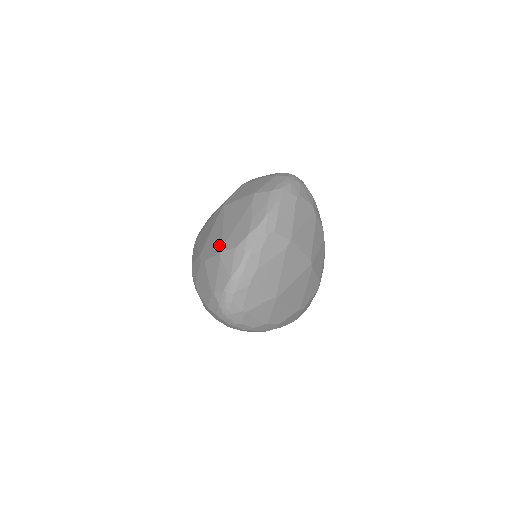
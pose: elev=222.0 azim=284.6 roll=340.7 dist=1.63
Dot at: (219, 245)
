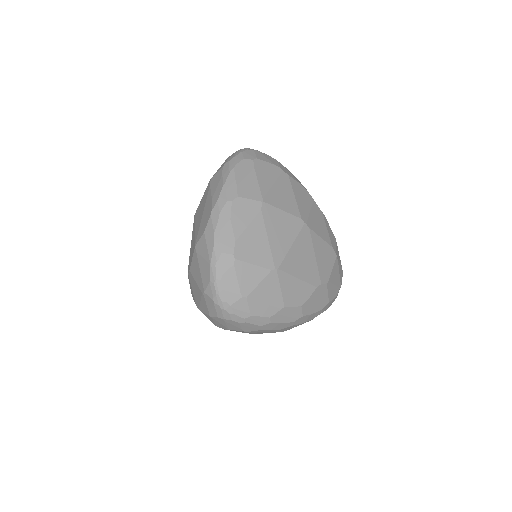
Dot at: (194, 244)
